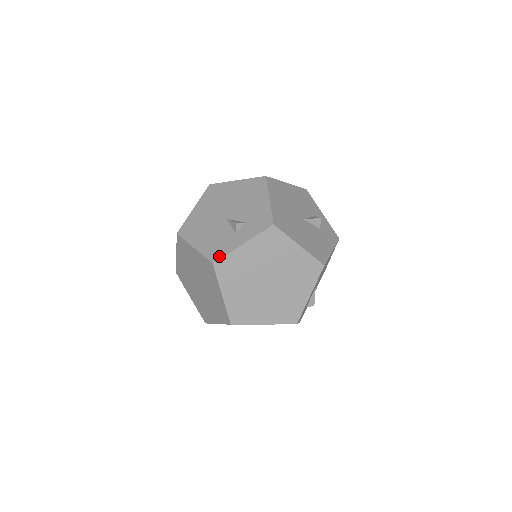
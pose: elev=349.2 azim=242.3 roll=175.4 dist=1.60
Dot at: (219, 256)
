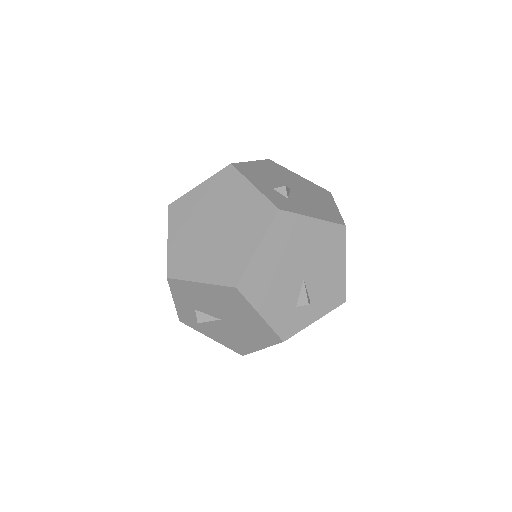
Dot at: occluded
